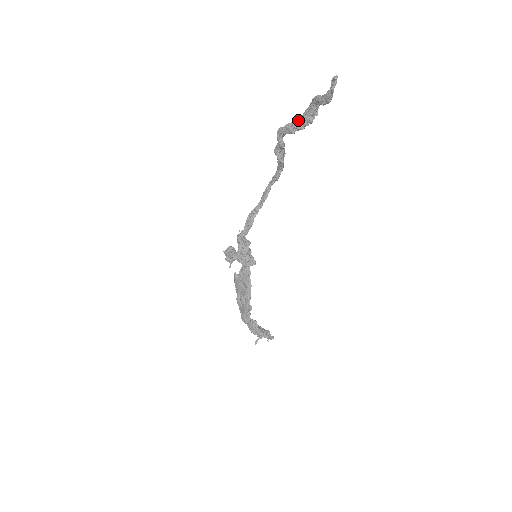
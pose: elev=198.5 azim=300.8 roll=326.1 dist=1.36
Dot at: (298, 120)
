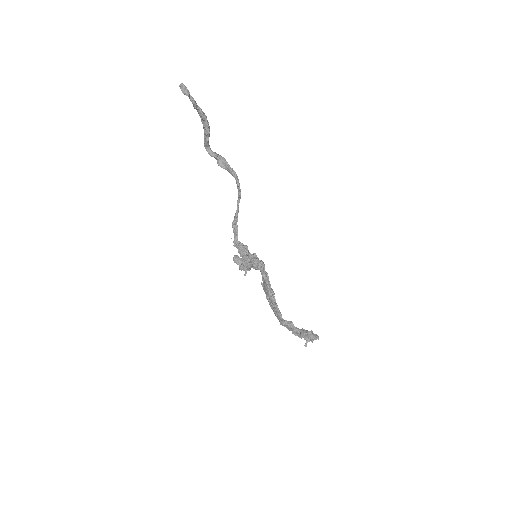
Dot at: (204, 130)
